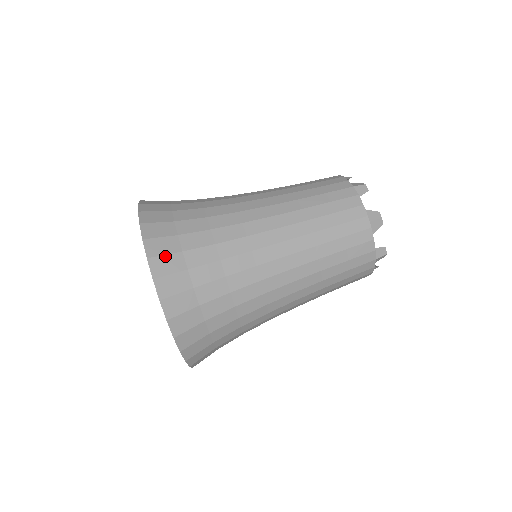
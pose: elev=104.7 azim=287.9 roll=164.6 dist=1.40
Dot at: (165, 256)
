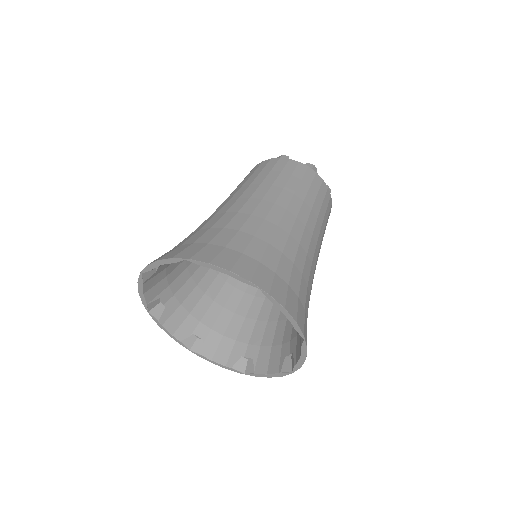
Dot at: (237, 263)
